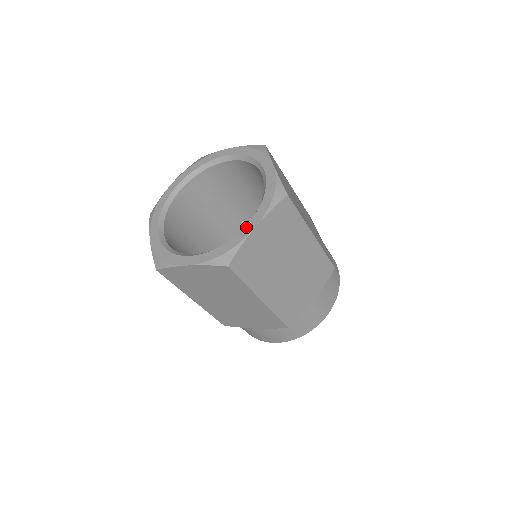
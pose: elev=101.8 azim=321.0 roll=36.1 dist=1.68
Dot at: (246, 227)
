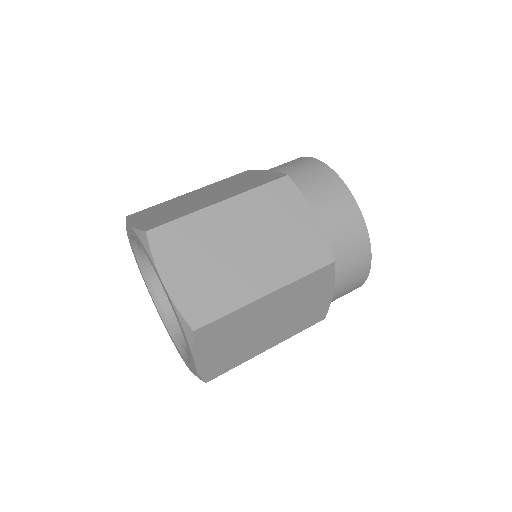
Dot at: (190, 357)
